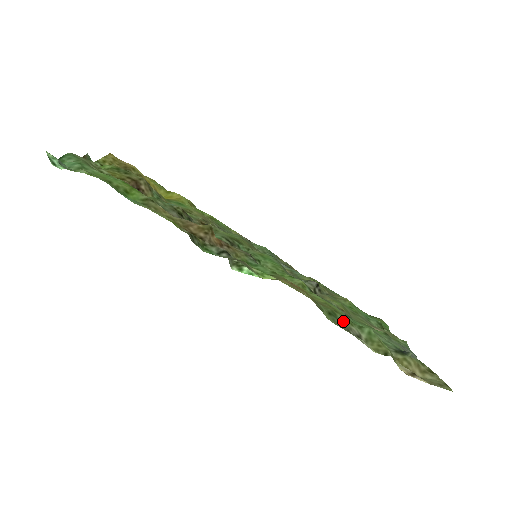
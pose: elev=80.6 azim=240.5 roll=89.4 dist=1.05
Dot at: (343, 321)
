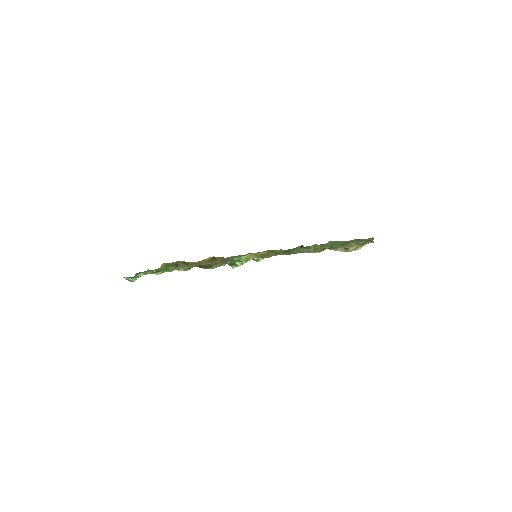
Dot at: (296, 251)
